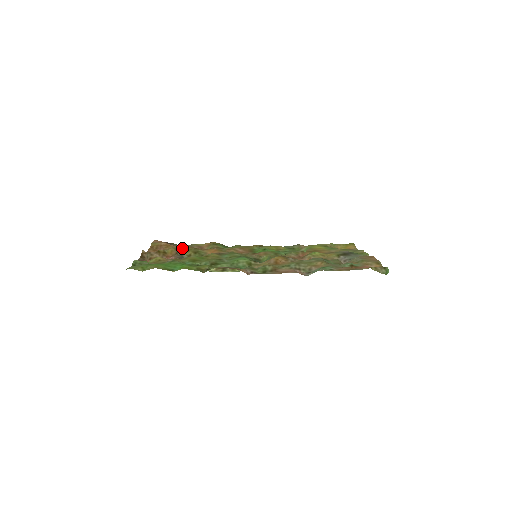
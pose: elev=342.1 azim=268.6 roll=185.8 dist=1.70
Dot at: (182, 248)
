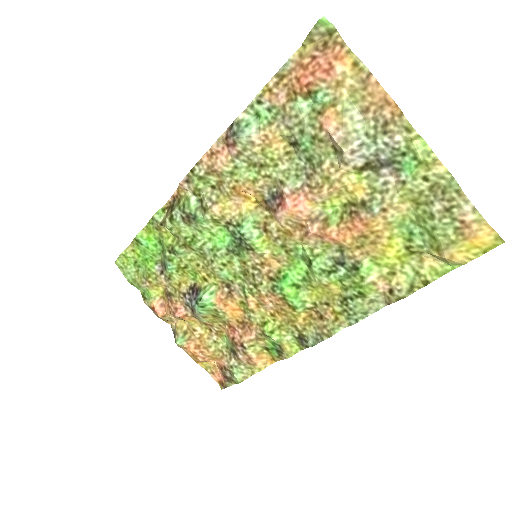
Dot at: (210, 324)
